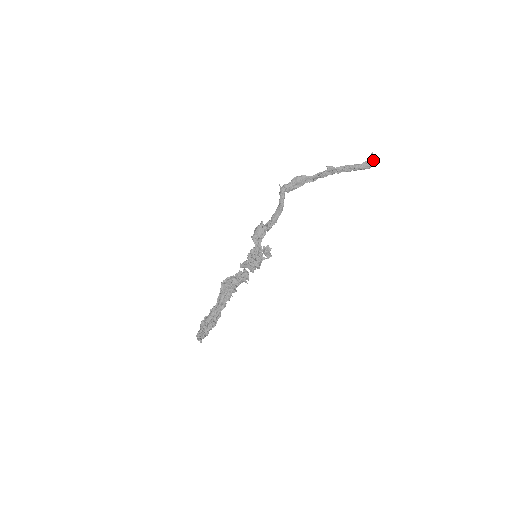
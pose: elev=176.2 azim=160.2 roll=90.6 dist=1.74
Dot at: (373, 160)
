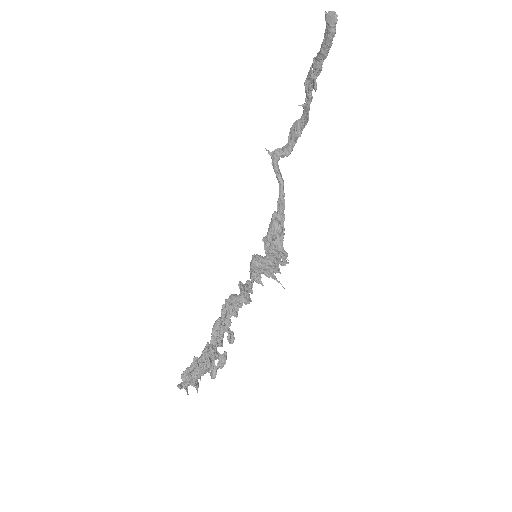
Dot at: (330, 19)
